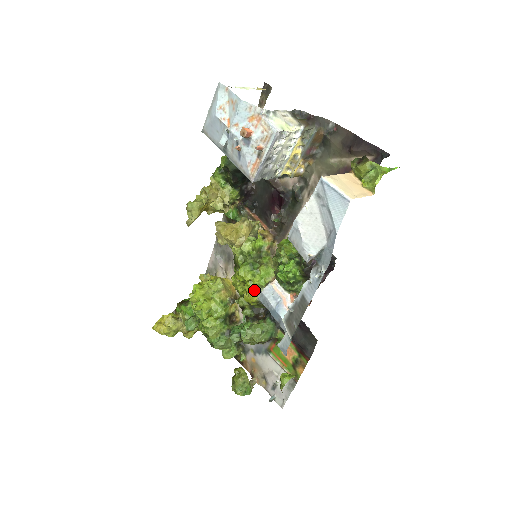
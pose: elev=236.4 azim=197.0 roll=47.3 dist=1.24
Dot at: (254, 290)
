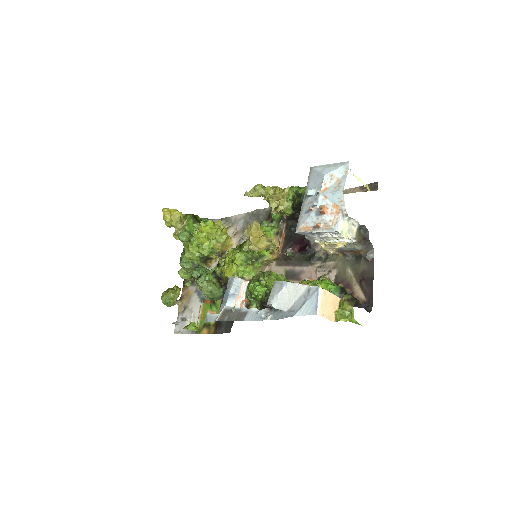
Dot at: (232, 271)
